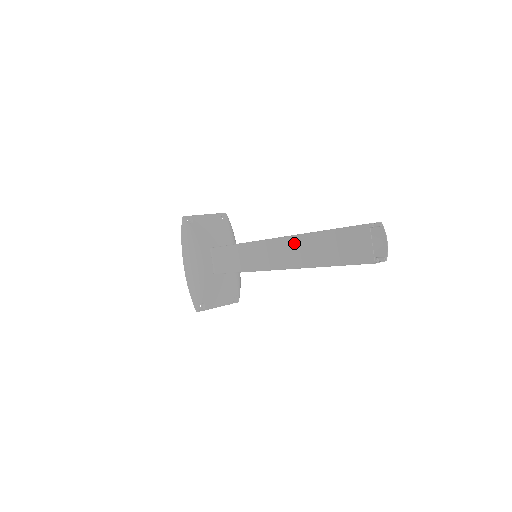
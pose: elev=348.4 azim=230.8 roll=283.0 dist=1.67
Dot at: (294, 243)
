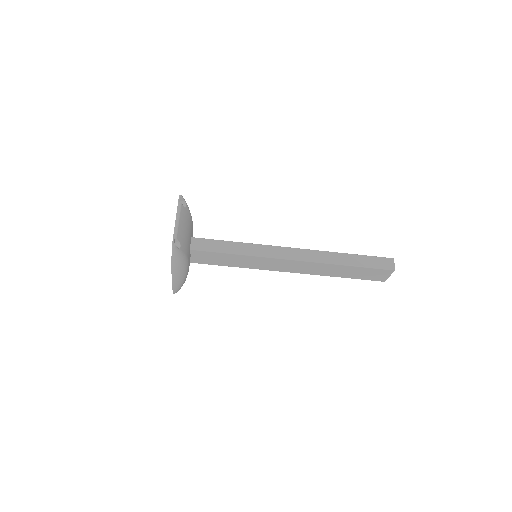
Dot at: (319, 266)
